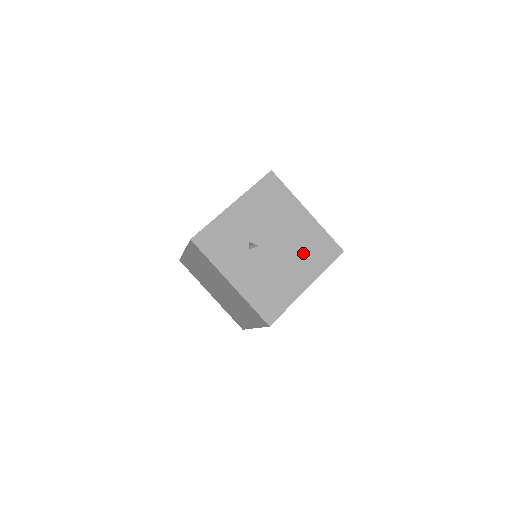
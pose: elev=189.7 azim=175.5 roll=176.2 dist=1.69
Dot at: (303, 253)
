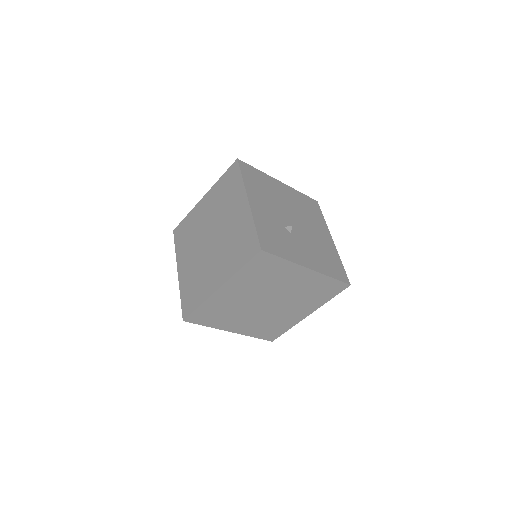
Dot at: (308, 216)
